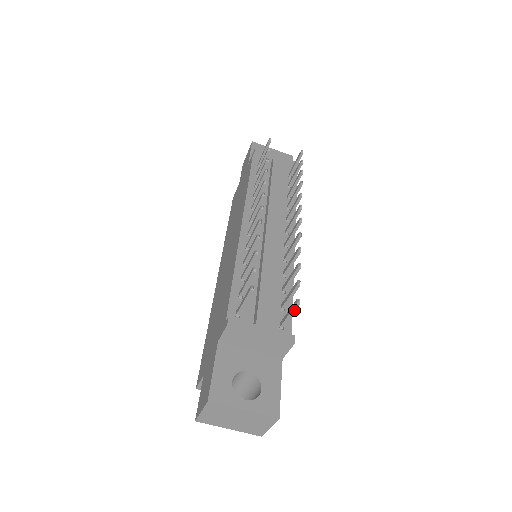
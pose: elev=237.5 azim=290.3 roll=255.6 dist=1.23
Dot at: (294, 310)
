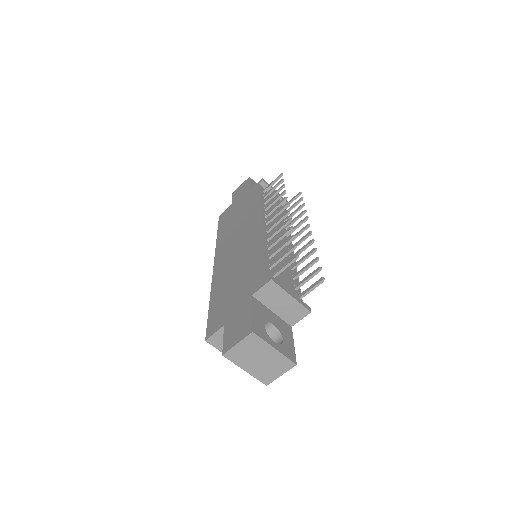
Dot at: (317, 286)
